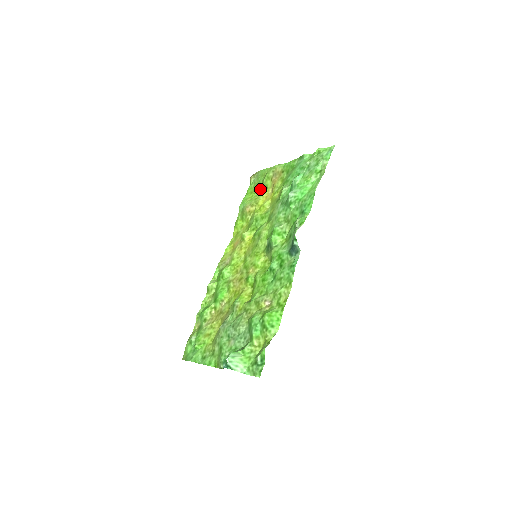
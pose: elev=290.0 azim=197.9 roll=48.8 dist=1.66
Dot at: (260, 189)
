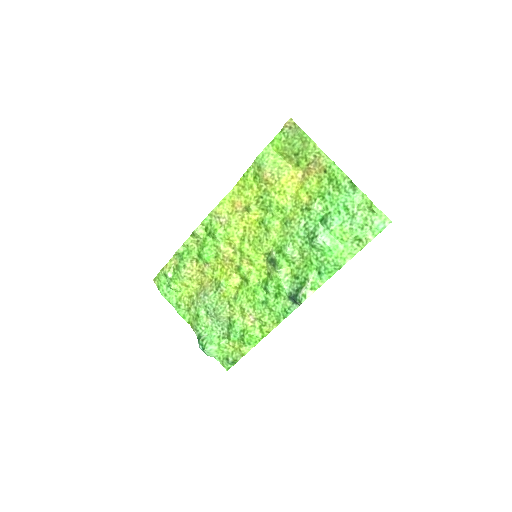
Dot at: (290, 158)
